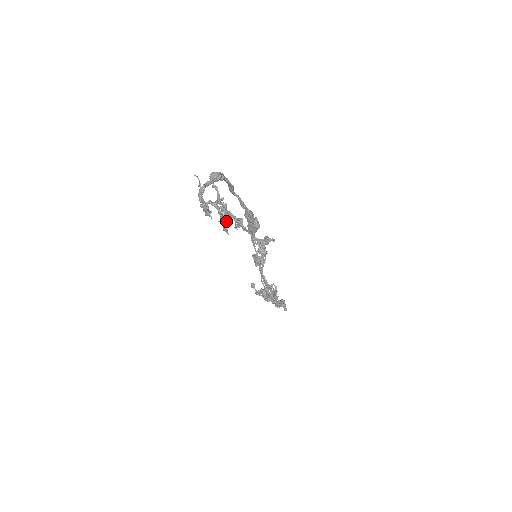
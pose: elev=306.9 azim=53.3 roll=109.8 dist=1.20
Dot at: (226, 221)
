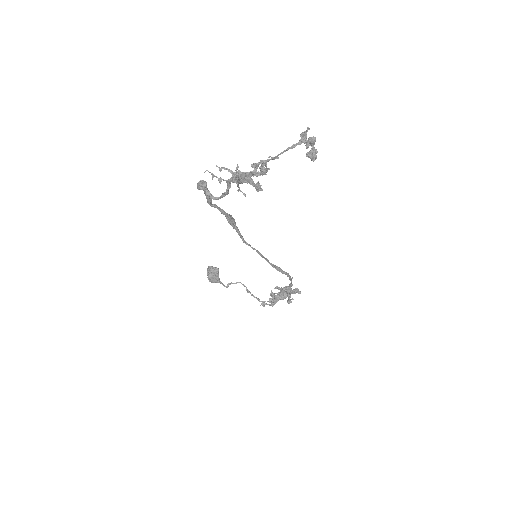
Dot at: (257, 174)
